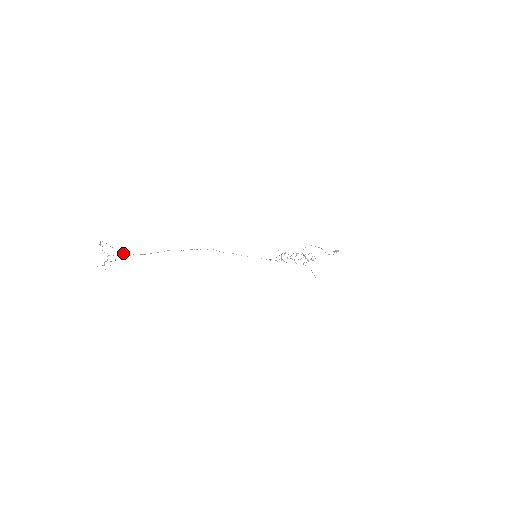
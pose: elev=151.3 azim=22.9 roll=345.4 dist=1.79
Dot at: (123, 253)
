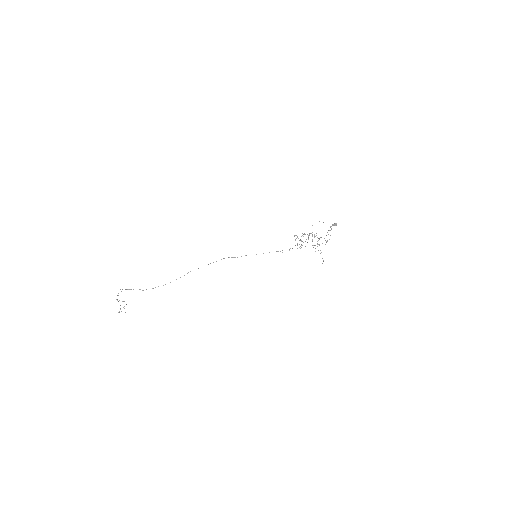
Dot at: occluded
